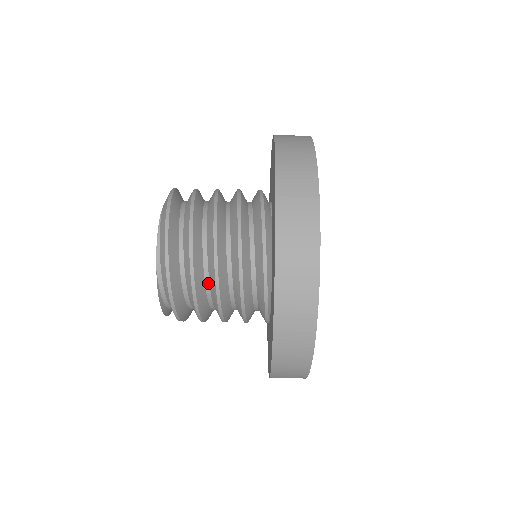
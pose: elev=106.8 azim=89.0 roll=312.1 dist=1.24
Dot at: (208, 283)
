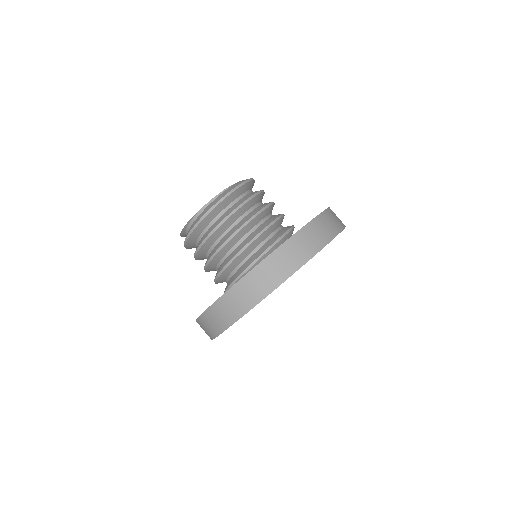
Dot at: (217, 242)
